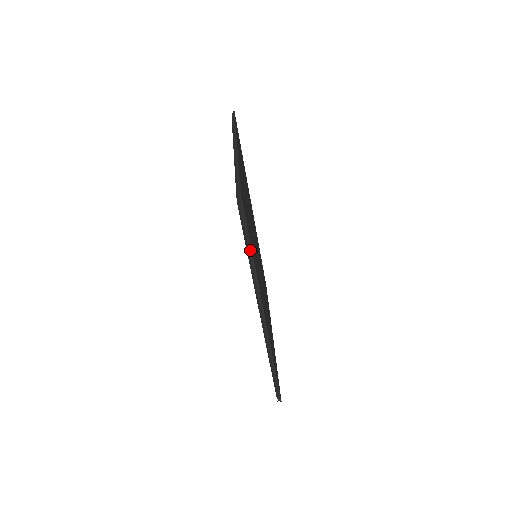
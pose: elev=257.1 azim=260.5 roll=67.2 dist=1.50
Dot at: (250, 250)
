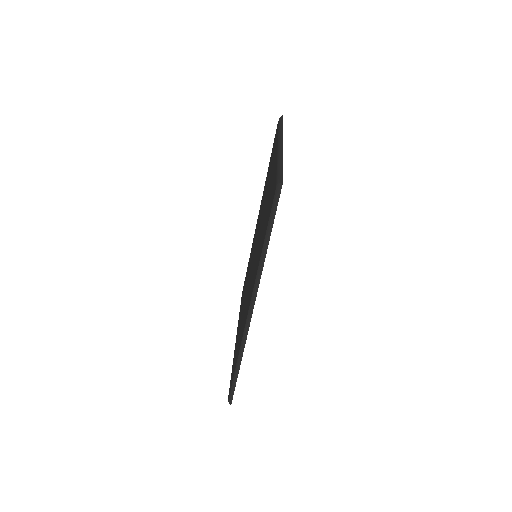
Dot at: (267, 241)
